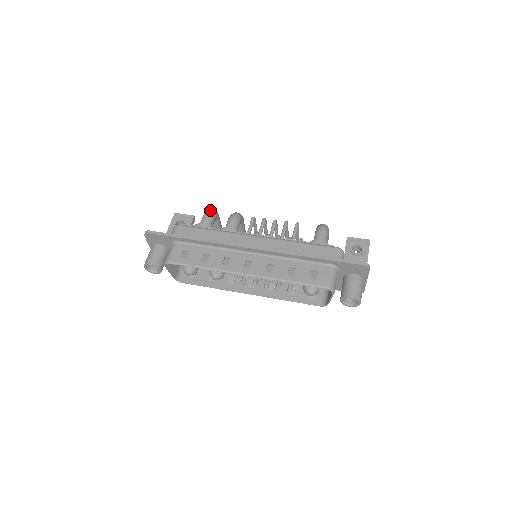
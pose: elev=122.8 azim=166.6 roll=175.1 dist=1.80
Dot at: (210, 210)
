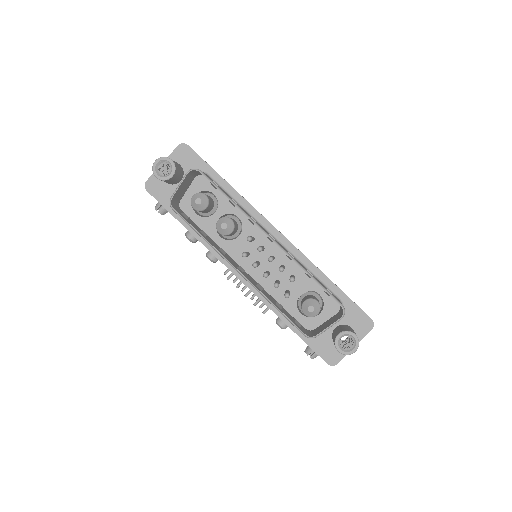
Dot at: occluded
